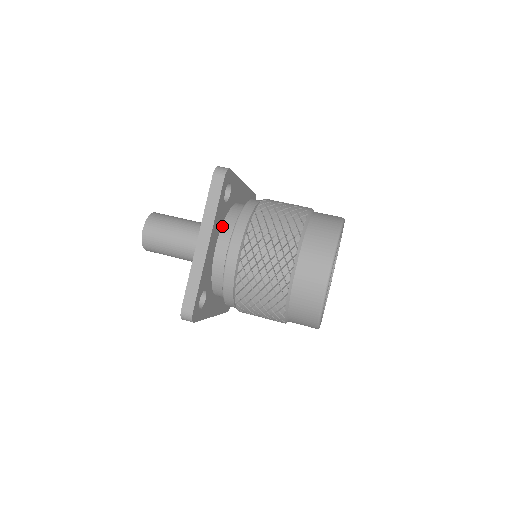
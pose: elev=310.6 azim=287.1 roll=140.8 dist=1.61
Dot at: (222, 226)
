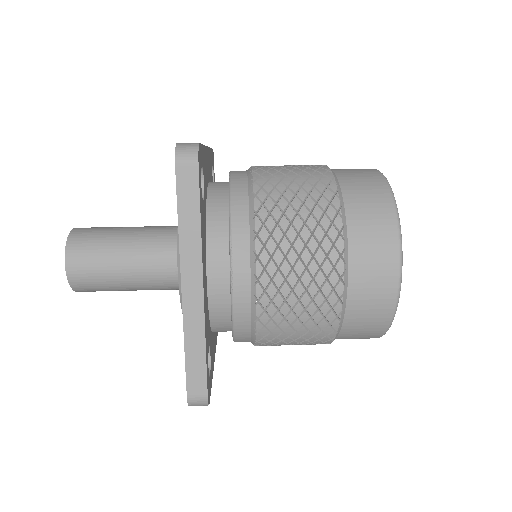
Dot at: occluded
